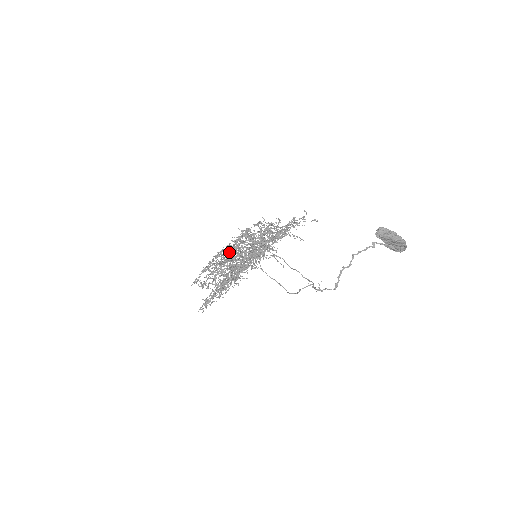
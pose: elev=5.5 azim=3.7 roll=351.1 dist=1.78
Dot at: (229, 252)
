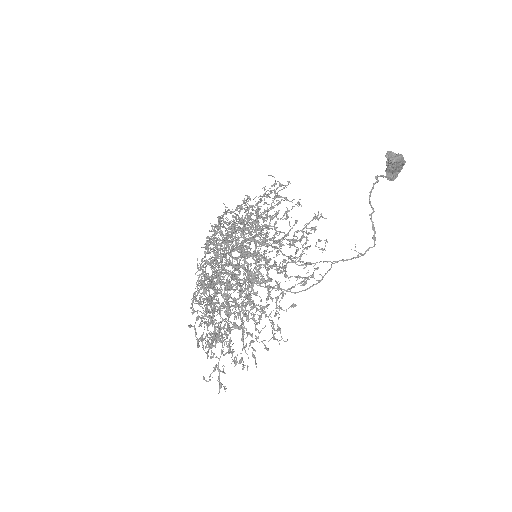
Dot at: occluded
